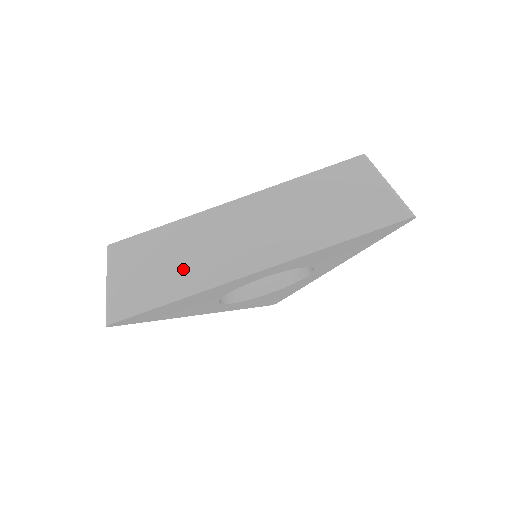
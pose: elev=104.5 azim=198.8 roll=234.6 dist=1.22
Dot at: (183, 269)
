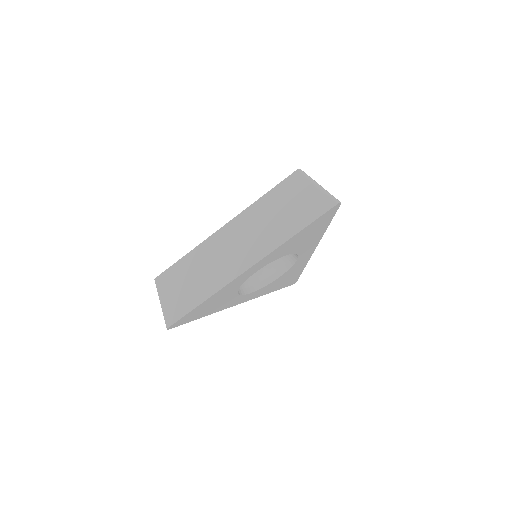
Dot at: (202, 281)
